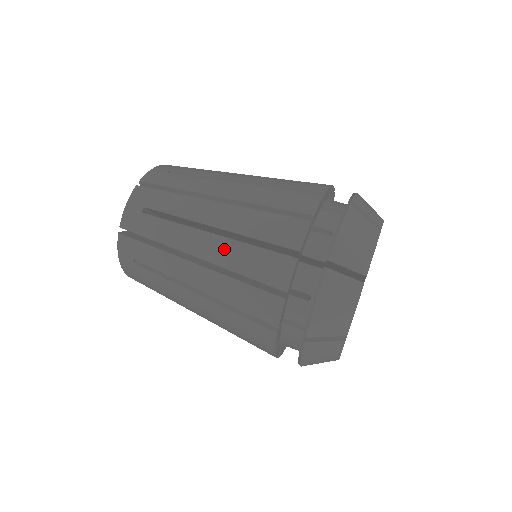
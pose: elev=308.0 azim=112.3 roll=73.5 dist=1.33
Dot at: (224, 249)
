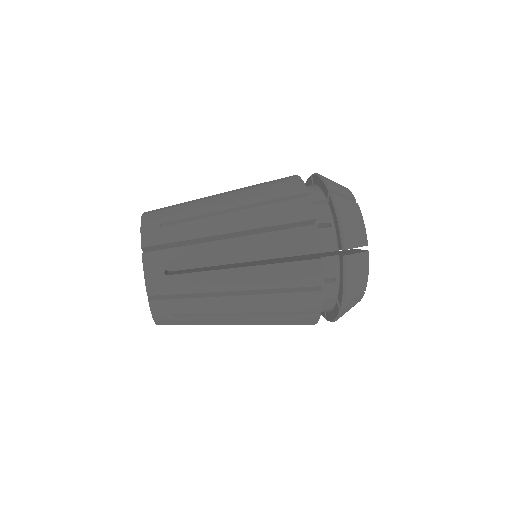
Dot at: (250, 216)
